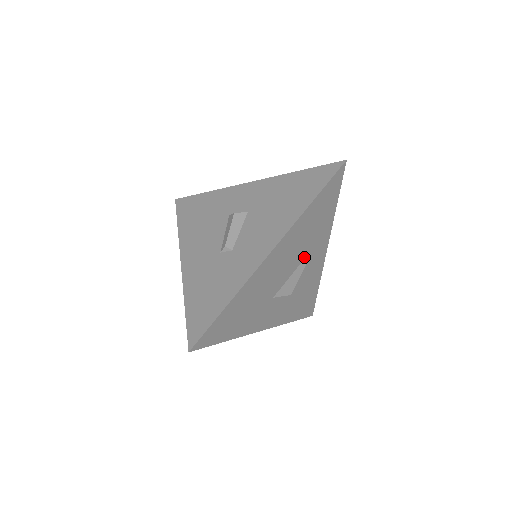
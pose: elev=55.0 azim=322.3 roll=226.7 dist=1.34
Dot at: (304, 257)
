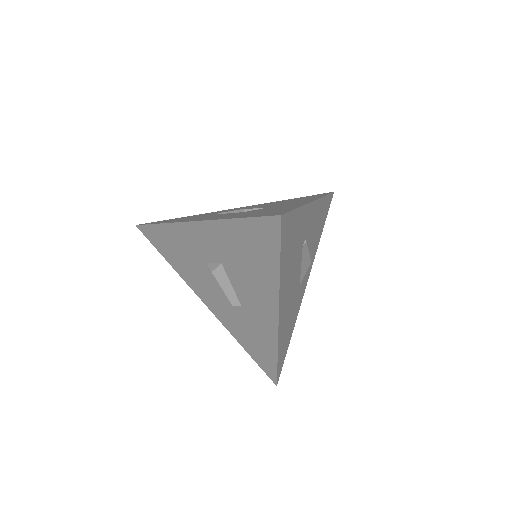
Dot at: (301, 248)
